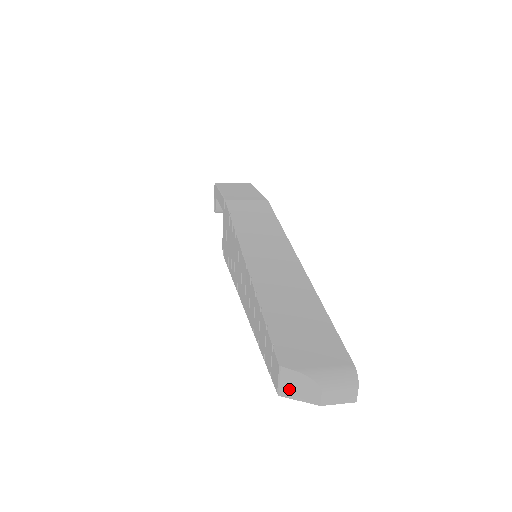
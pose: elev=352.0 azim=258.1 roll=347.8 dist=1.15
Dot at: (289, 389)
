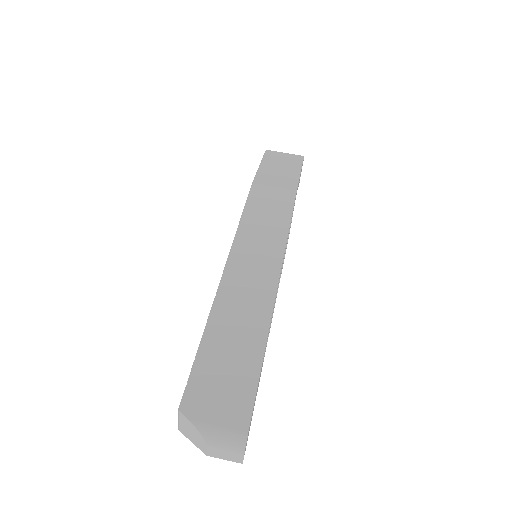
Dot at: (185, 430)
